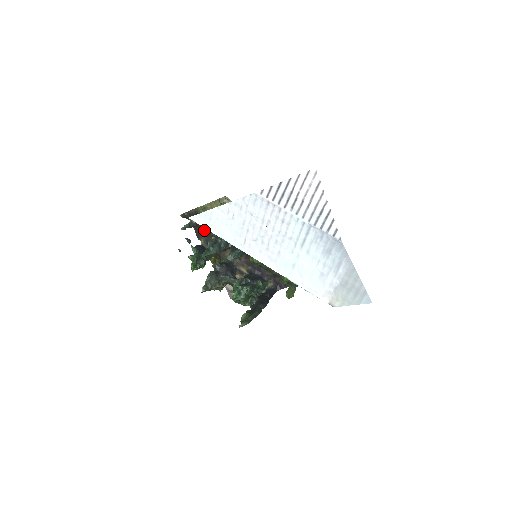
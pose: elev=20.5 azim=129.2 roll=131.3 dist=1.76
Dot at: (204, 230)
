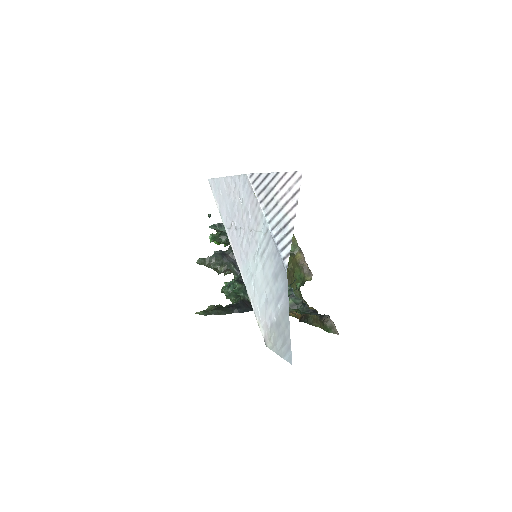
Dot at: occluded
